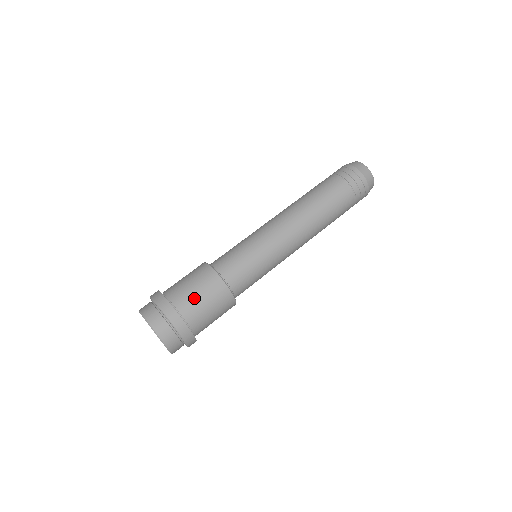
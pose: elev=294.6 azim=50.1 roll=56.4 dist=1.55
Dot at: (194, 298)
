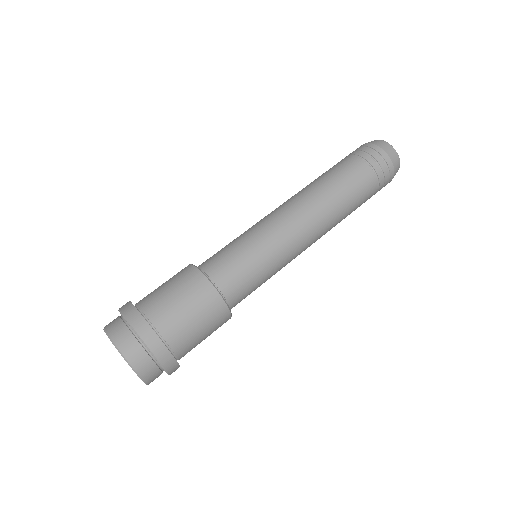
Dot at: (179, 314)
